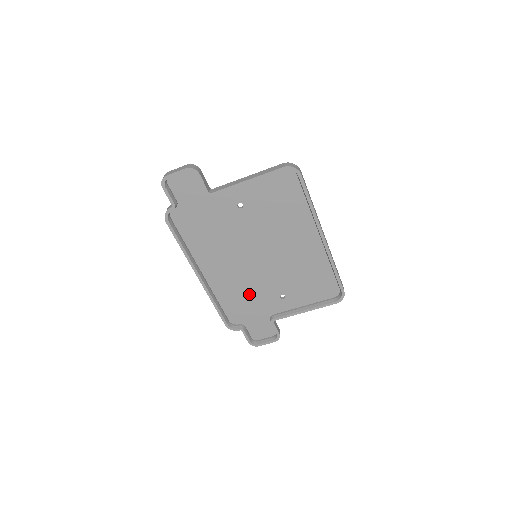
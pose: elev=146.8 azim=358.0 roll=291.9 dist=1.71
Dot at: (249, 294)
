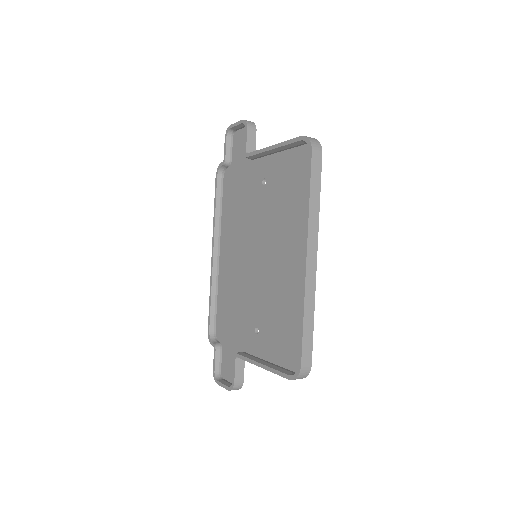
Dot at: (237, 305)
